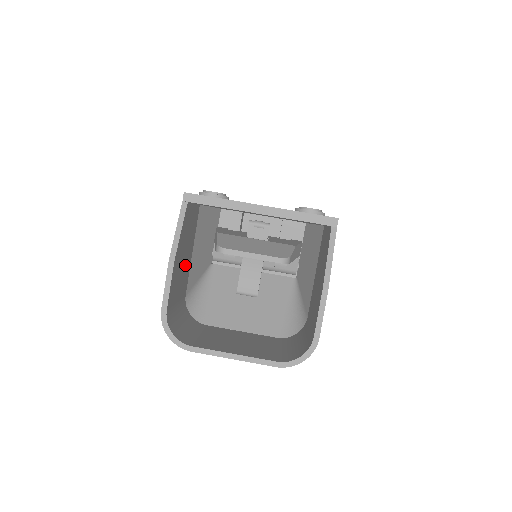
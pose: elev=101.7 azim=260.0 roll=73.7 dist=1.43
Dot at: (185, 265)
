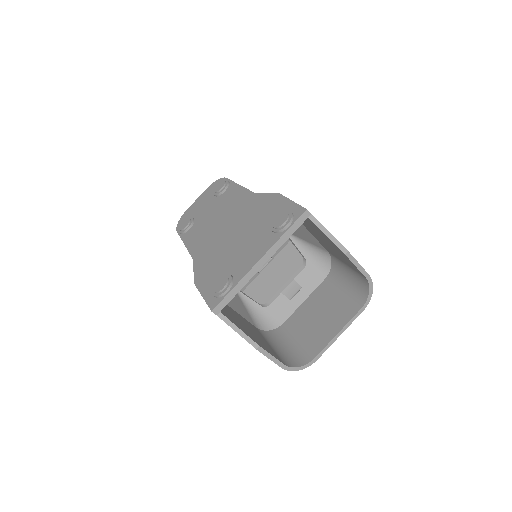
Dot at: (246, 325)
